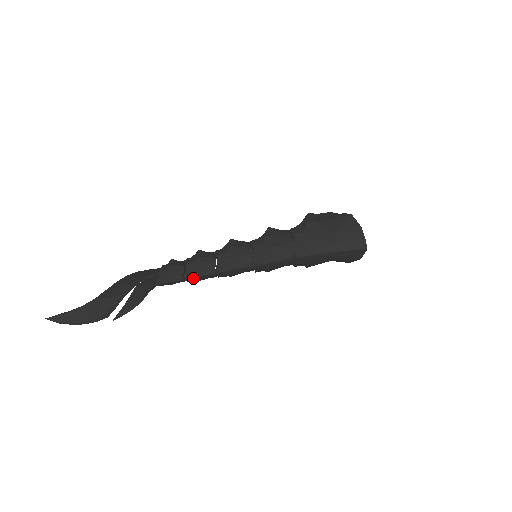
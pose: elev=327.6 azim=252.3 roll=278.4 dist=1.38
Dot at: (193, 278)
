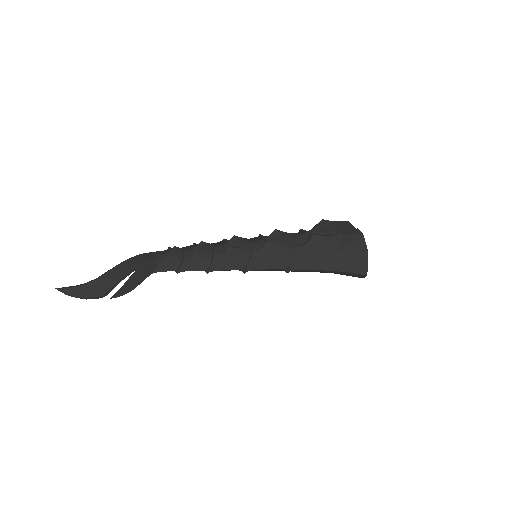
Dot at: occluded
